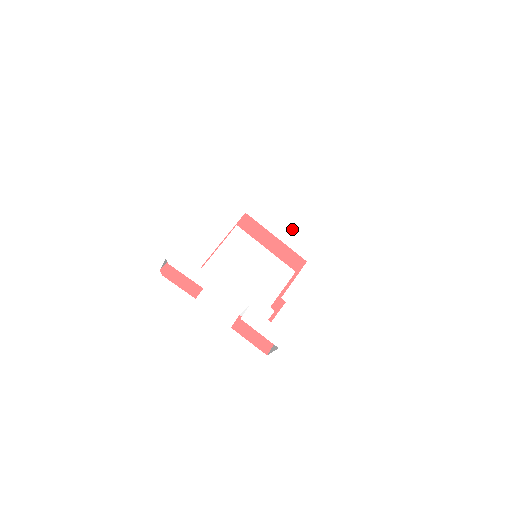
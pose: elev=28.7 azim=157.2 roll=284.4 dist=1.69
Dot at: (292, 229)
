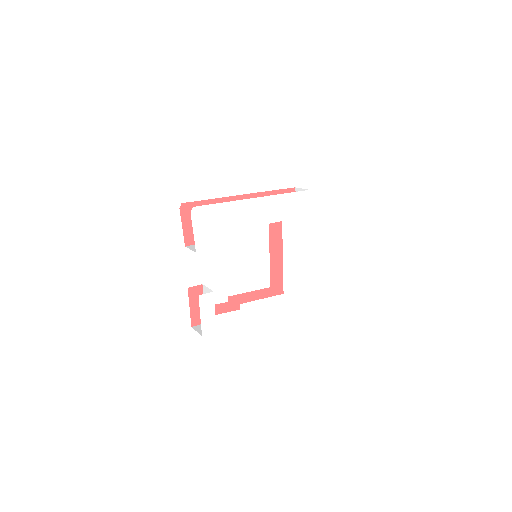
Dot at: (299, 262)
